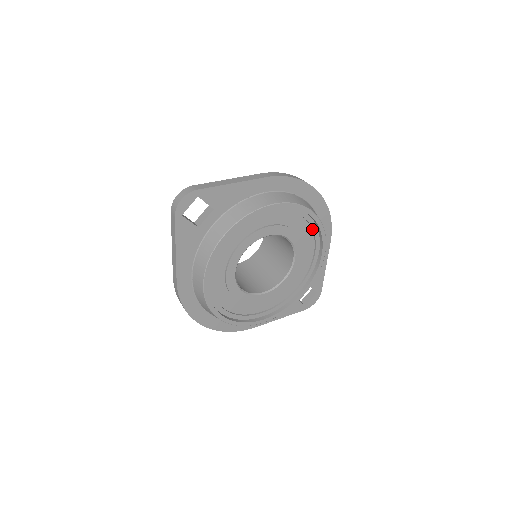
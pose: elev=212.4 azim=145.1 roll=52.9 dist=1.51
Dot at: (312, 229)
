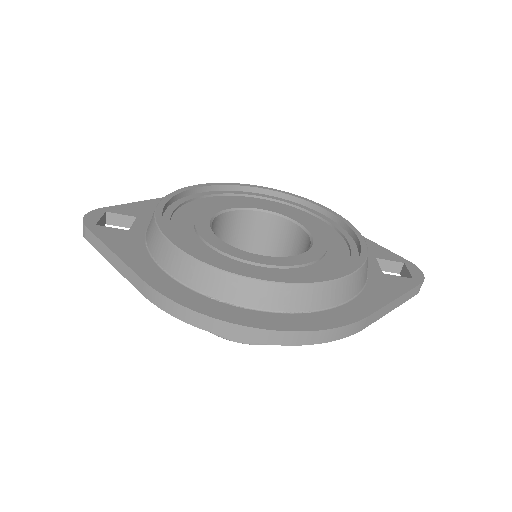
Dot at: (282, 203)
